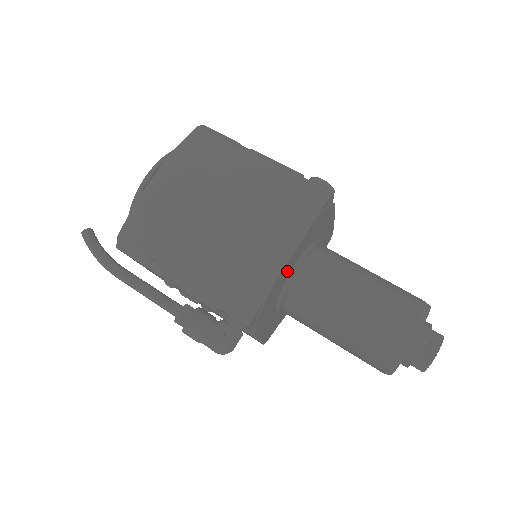
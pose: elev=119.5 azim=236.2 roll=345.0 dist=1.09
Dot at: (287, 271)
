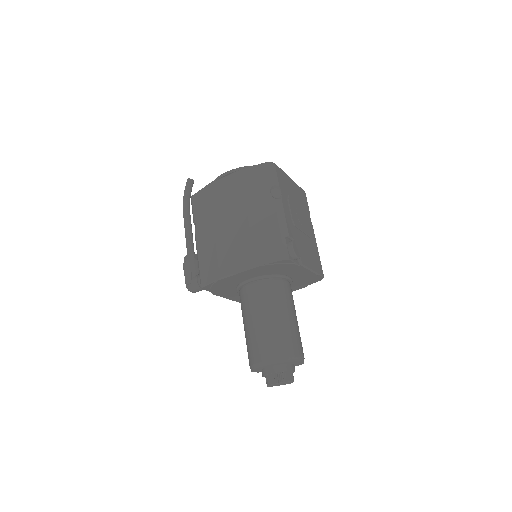
Dot at: (239, 279)
